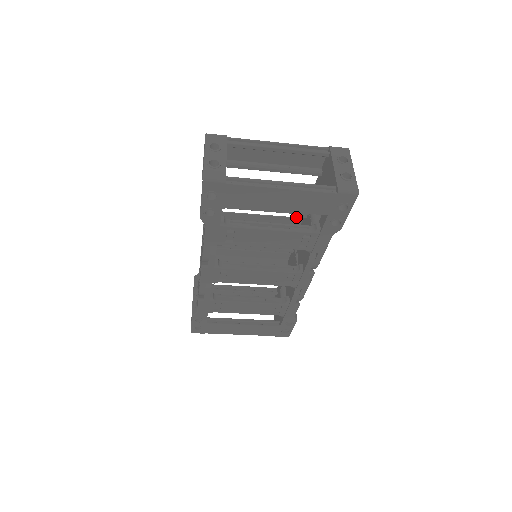
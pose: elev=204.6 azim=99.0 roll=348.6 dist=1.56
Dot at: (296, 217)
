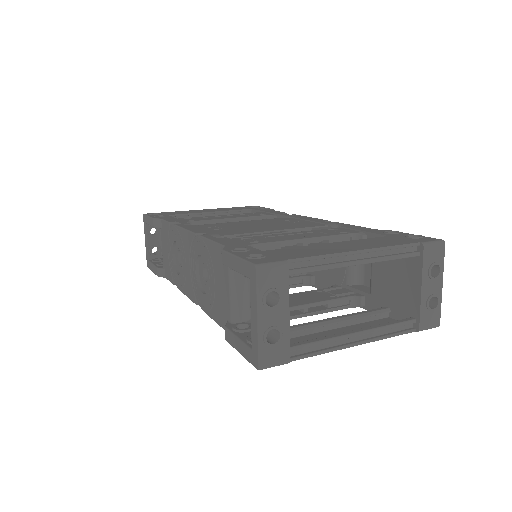
Dot at: (320, 226)
